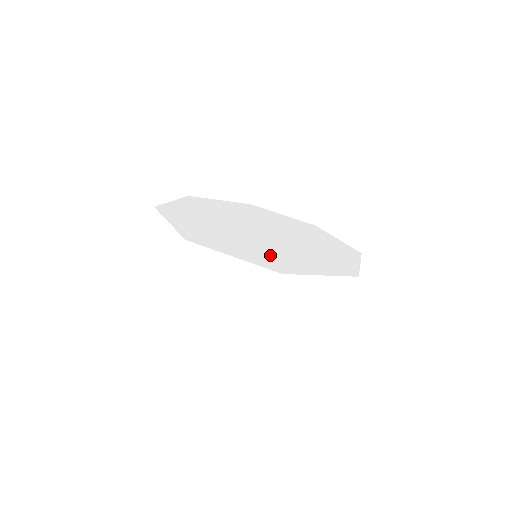
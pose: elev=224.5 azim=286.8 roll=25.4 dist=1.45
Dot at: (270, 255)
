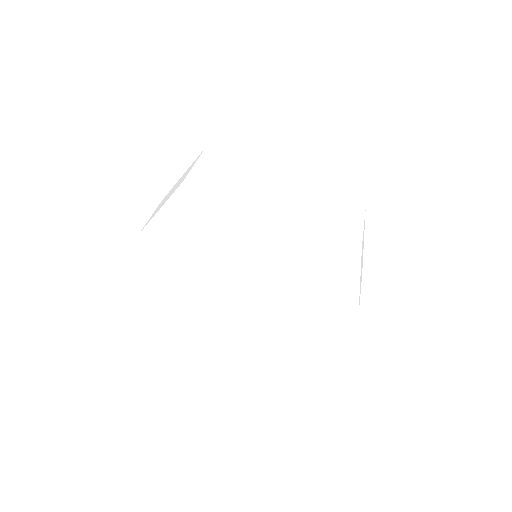
Dot at: occluded
